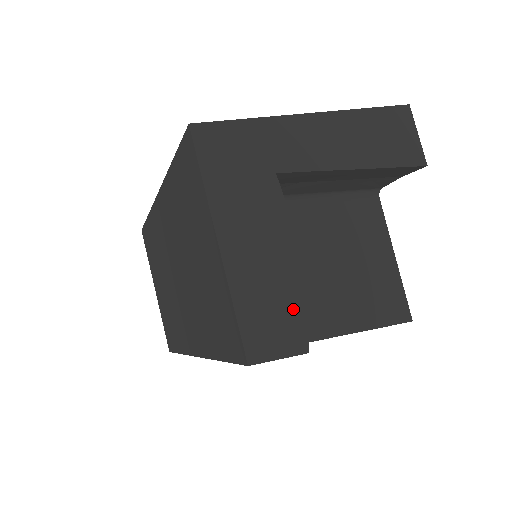
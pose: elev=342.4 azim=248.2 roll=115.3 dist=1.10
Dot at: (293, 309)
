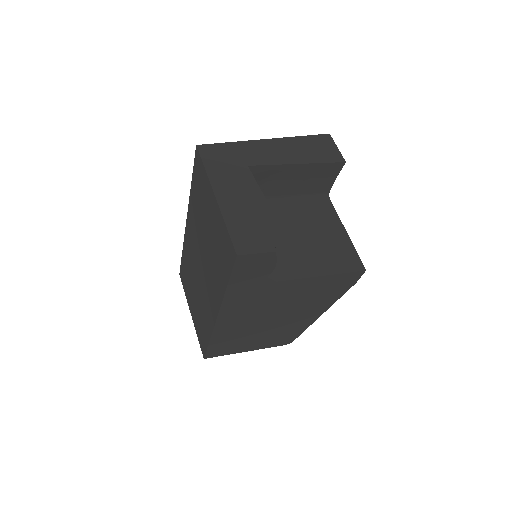
Dot at: (263, 229)
